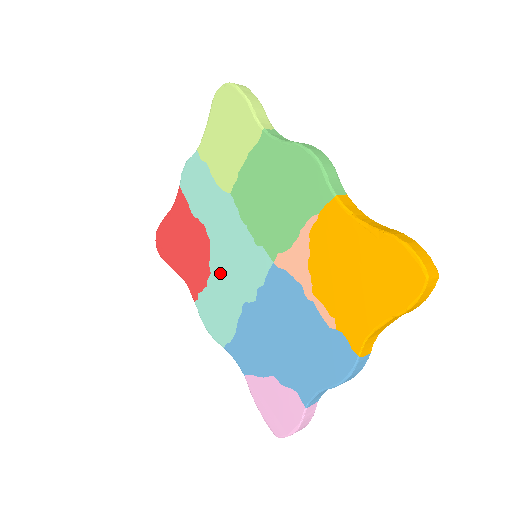
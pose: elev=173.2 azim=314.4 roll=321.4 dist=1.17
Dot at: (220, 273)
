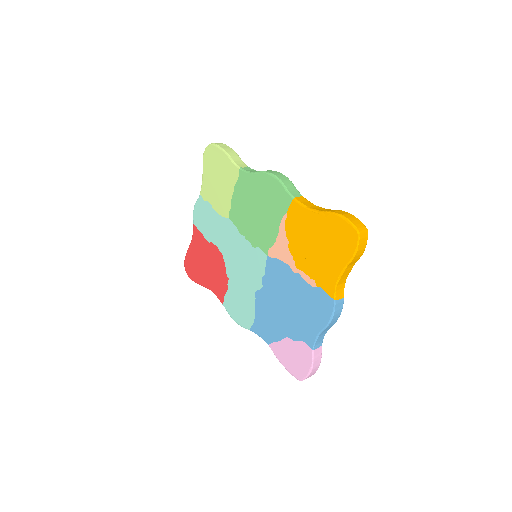
Dot at: (235, 276)
